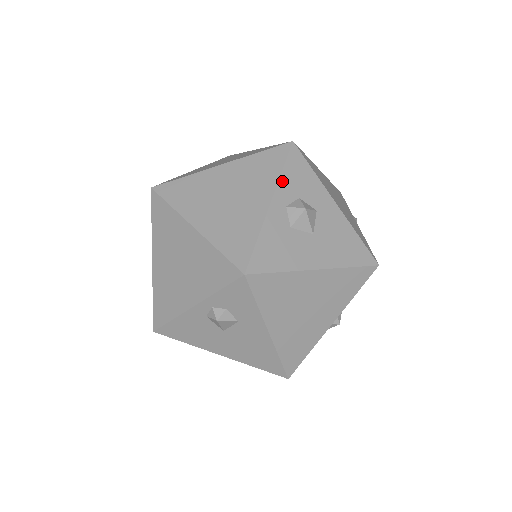
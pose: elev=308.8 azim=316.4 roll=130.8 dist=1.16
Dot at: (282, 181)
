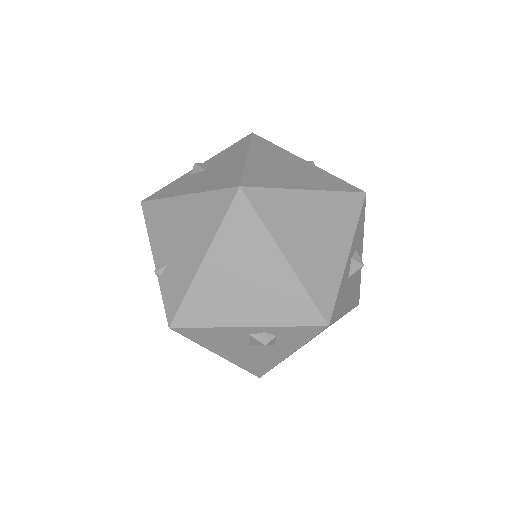
Dot at: (356, 233)
